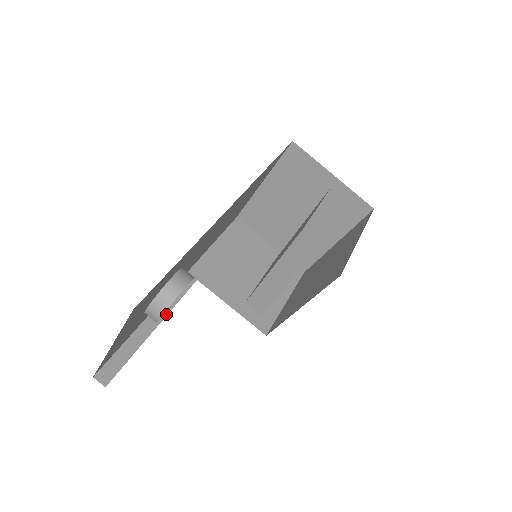
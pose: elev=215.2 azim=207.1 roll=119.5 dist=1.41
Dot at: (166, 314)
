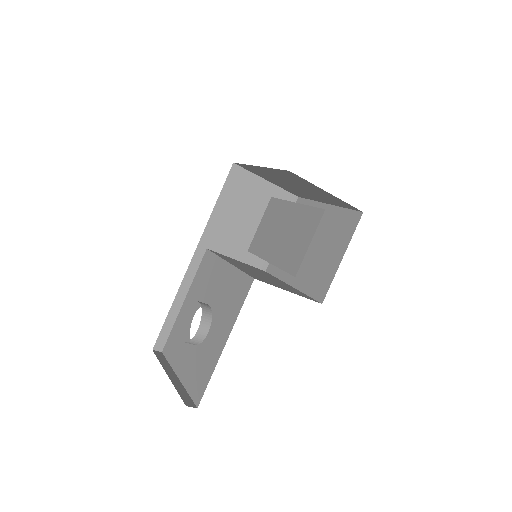
Dot at: (189, 288)
